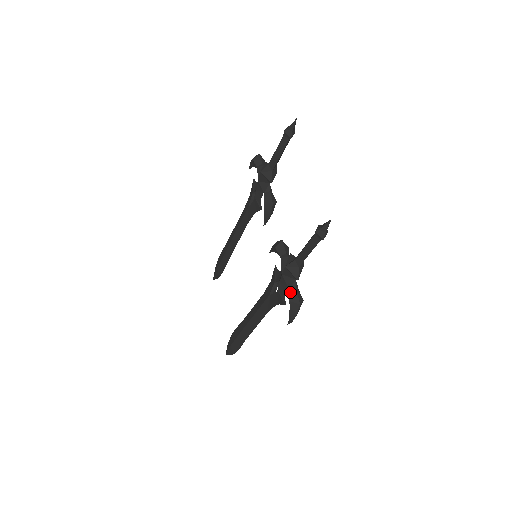
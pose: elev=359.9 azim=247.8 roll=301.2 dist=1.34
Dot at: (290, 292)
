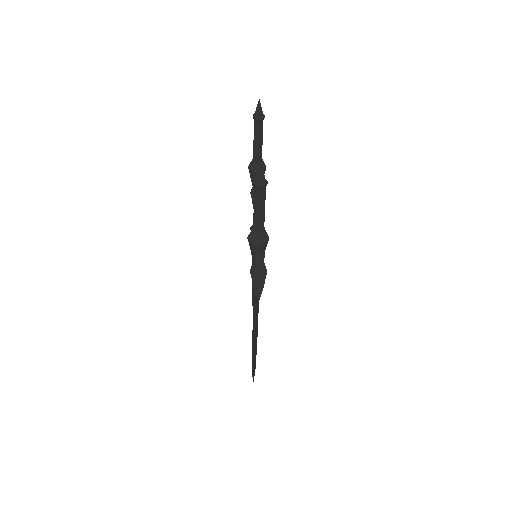
Dot at: (253, 263)
